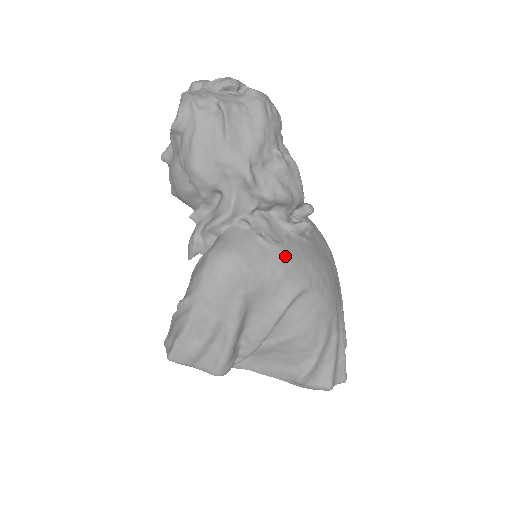
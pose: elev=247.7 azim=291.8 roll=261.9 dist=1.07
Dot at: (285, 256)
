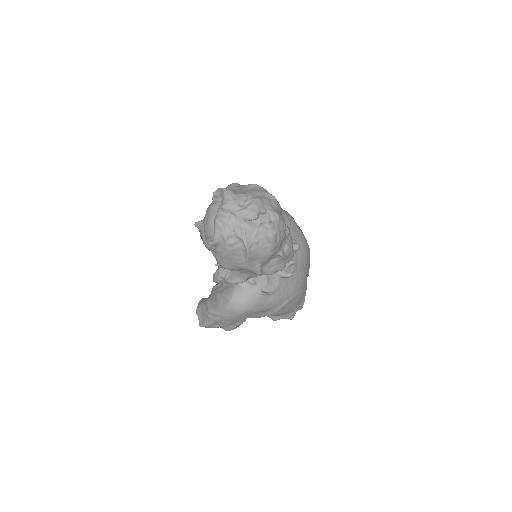
Dot at: (276, 297)
